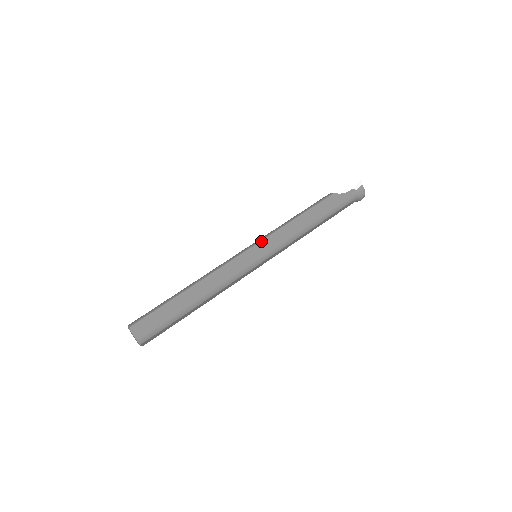
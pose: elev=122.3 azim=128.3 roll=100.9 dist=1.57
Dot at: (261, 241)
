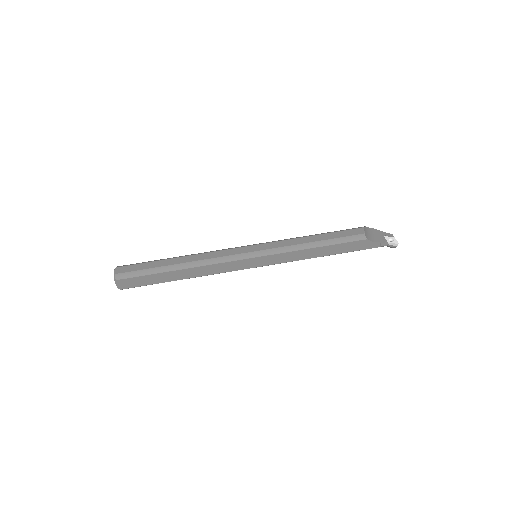
Dot at: (267, 256)
